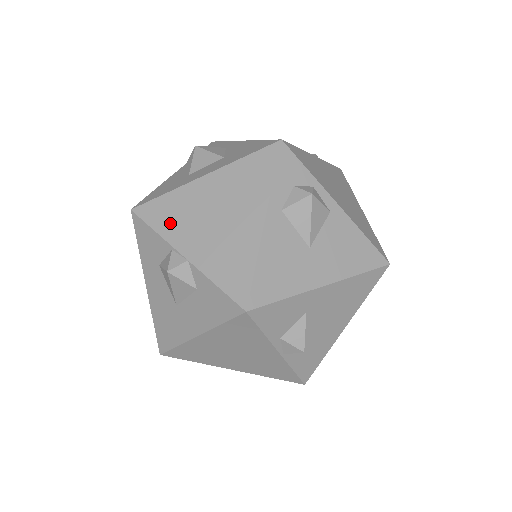
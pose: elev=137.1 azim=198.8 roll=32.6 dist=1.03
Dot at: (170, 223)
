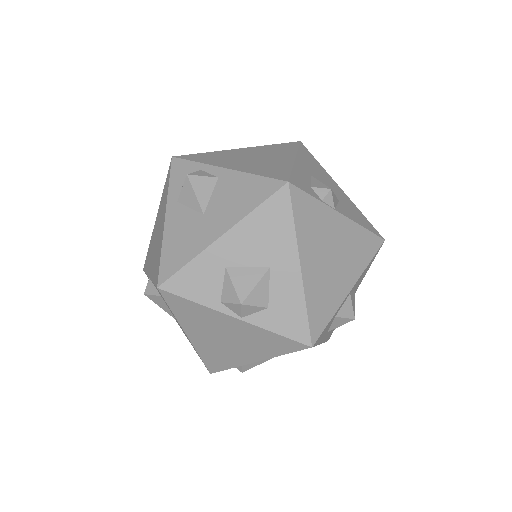
Dot at: (148, 262)
